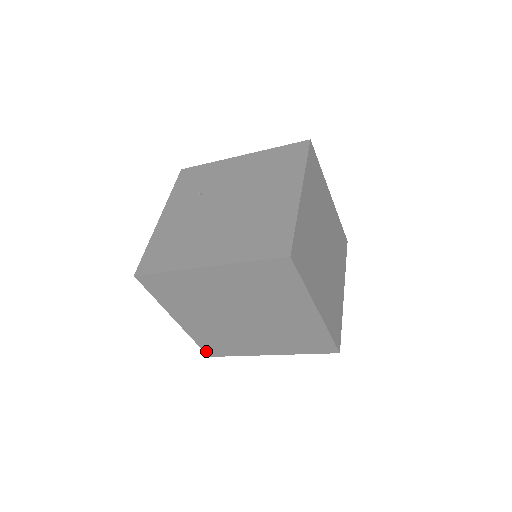
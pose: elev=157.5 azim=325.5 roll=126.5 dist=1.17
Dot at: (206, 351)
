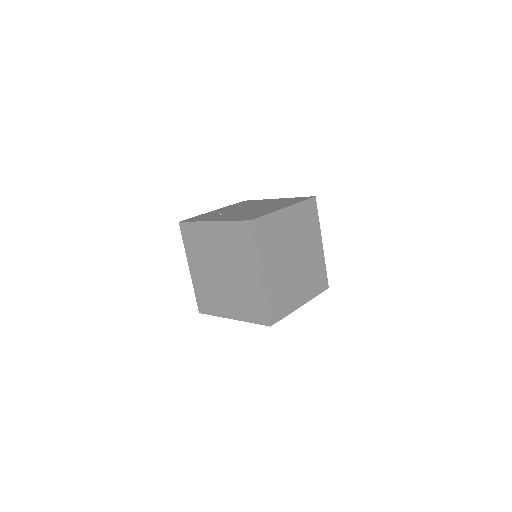
Dot at: (270, 317)
